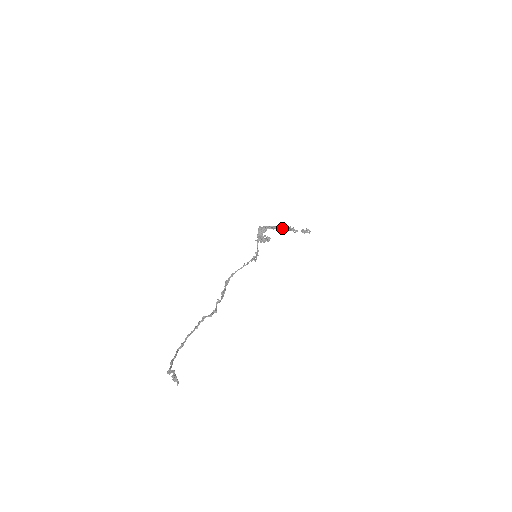
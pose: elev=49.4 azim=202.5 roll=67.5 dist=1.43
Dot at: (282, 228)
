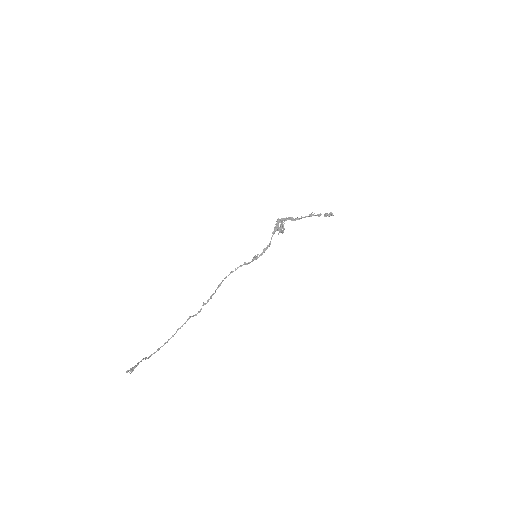
Dot at: (296, 219)
